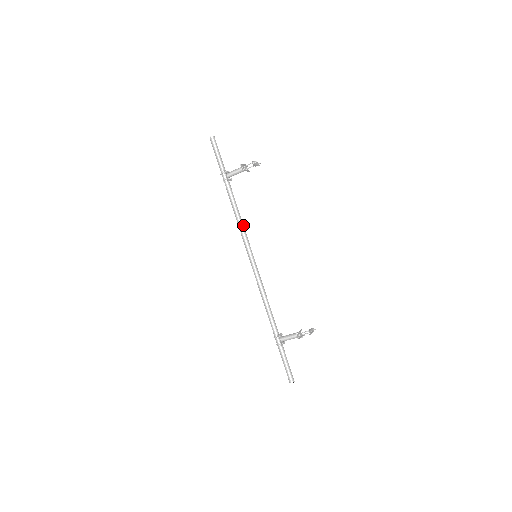
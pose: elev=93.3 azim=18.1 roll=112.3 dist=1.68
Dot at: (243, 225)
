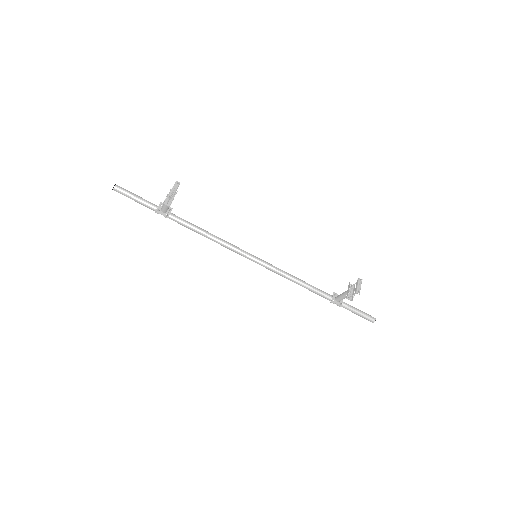
Dot at: (220, 240)
